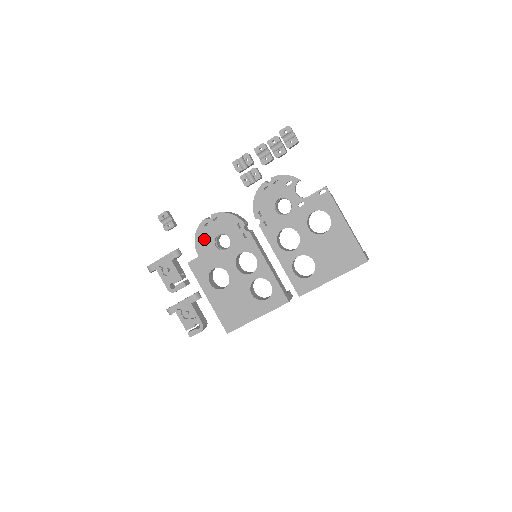
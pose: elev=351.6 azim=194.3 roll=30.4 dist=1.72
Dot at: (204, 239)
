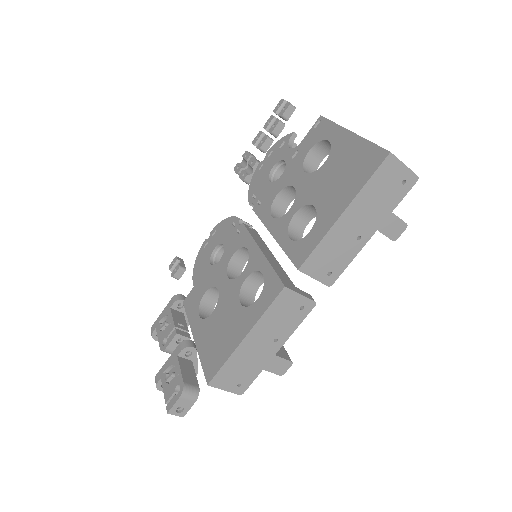
Dot at: (201, 263)
